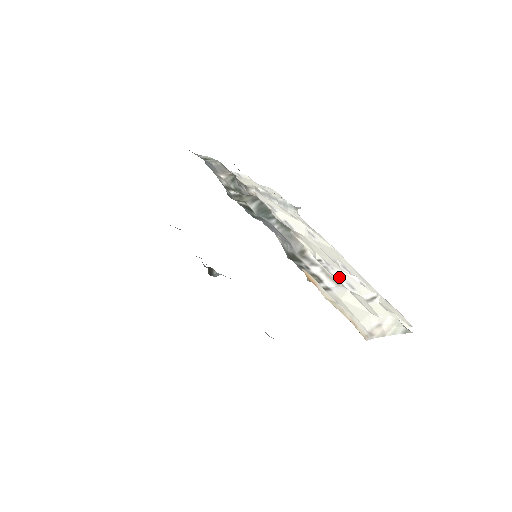
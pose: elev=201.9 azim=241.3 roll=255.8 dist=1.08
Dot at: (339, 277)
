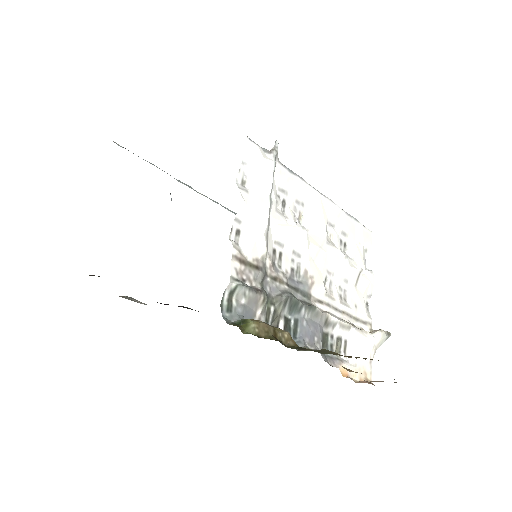
Dot at: (338, 281)
